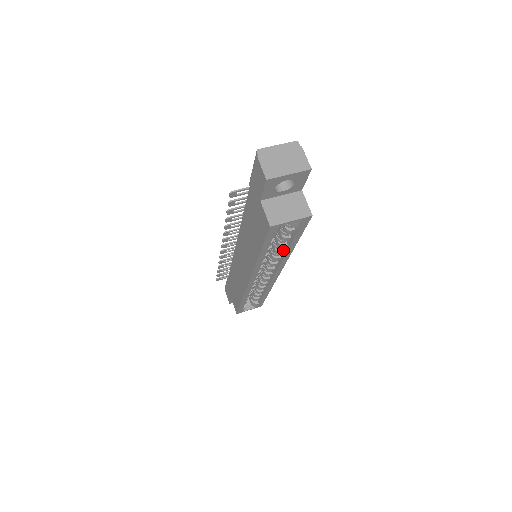
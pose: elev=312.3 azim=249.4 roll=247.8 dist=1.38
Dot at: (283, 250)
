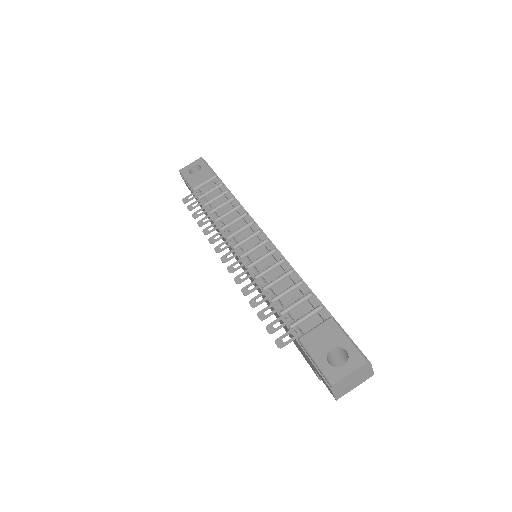
Dot at: occluded
